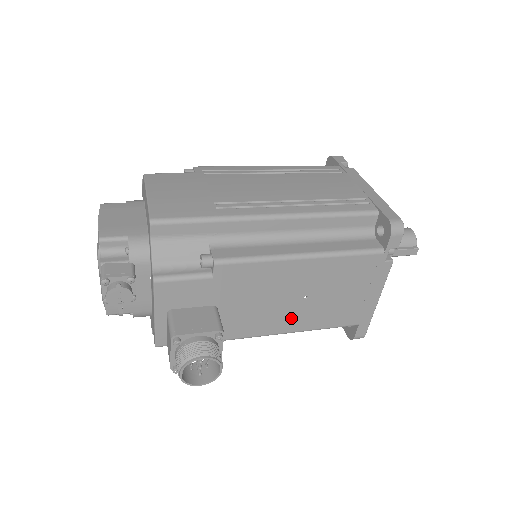
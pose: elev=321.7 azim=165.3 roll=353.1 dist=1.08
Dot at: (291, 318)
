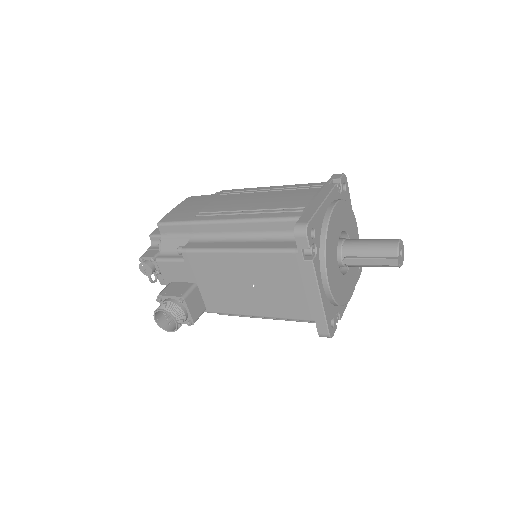
Dot at: (252, 303)
